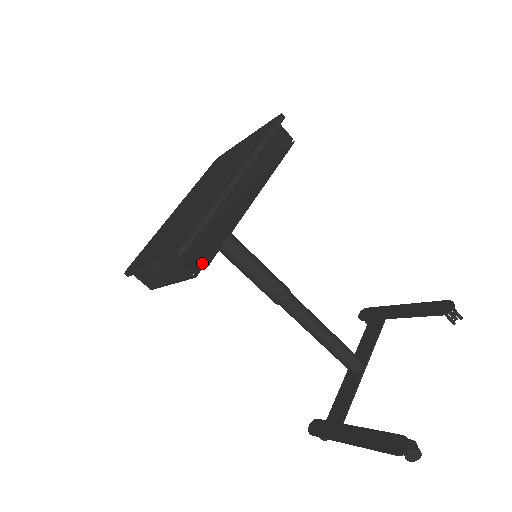
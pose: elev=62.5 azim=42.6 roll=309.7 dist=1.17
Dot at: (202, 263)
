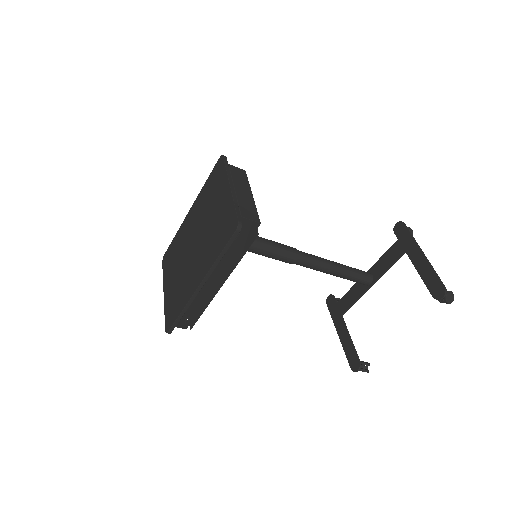
Dot at: (191, 317)
